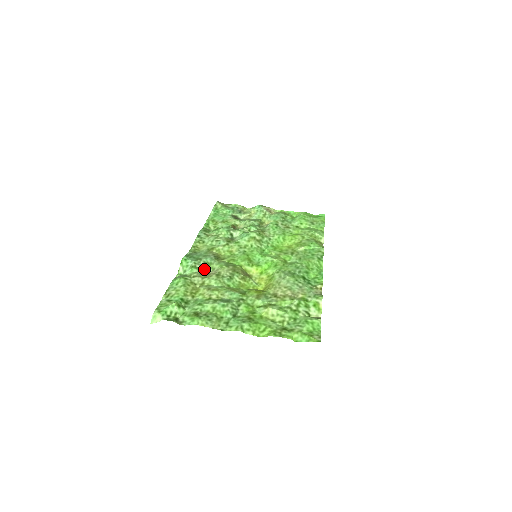
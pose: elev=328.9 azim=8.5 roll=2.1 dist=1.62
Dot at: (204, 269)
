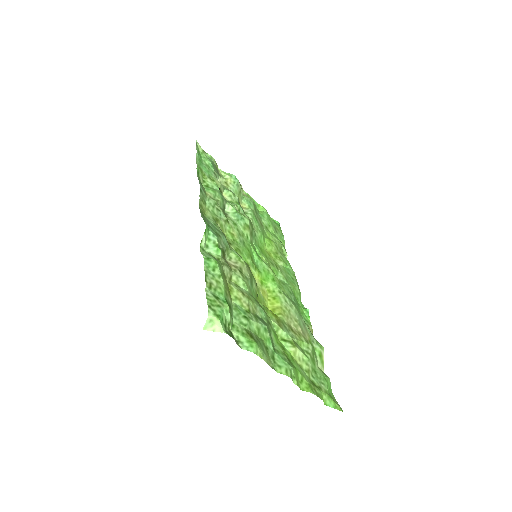
Dot at: (224, 254)
